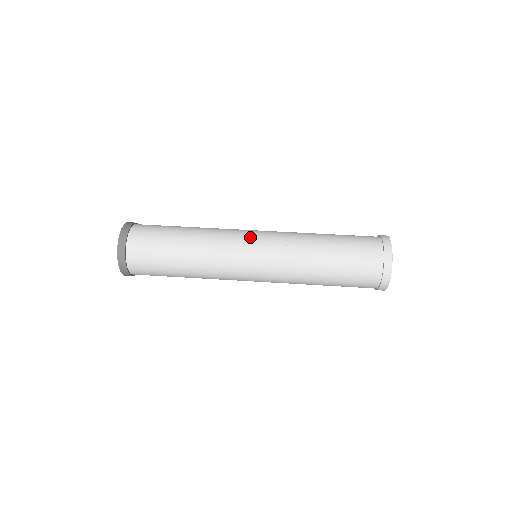
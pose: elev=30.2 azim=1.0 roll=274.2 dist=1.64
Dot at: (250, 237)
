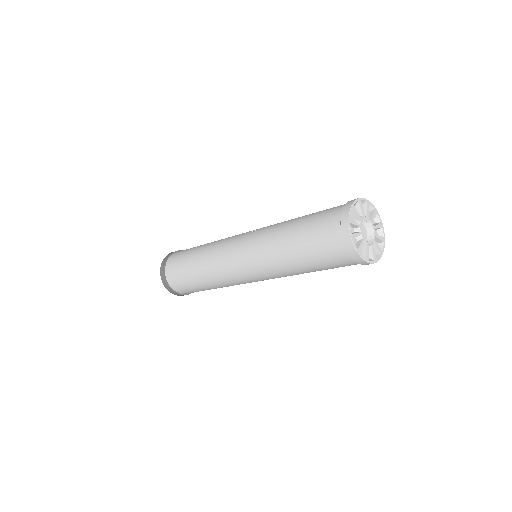
Dot at: occluded
